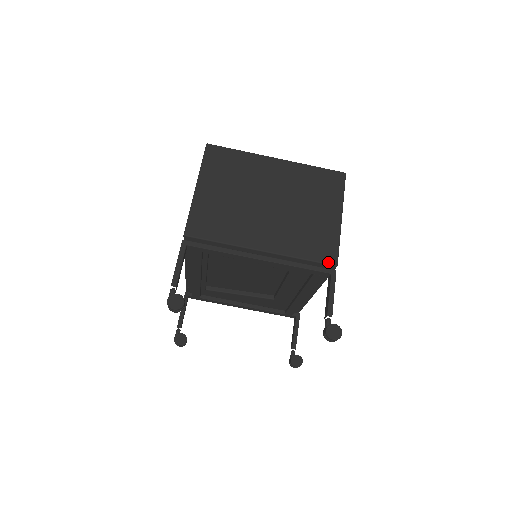
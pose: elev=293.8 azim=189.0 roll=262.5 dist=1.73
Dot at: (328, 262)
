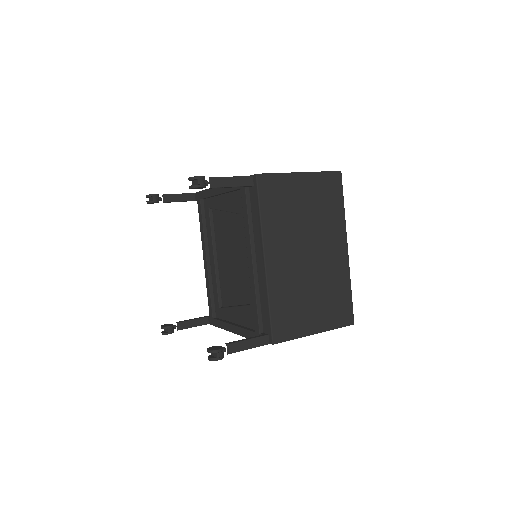
Dot at: (253, 175)
